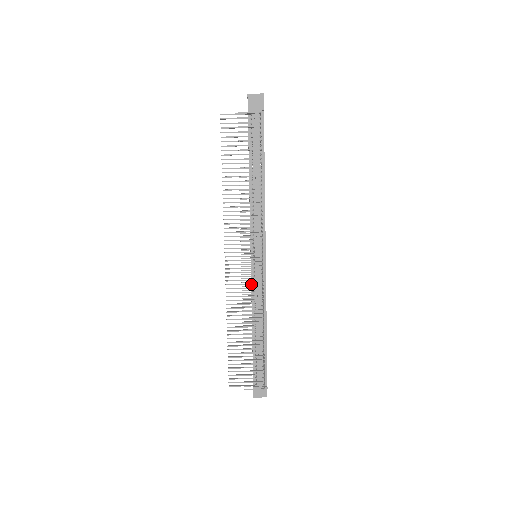
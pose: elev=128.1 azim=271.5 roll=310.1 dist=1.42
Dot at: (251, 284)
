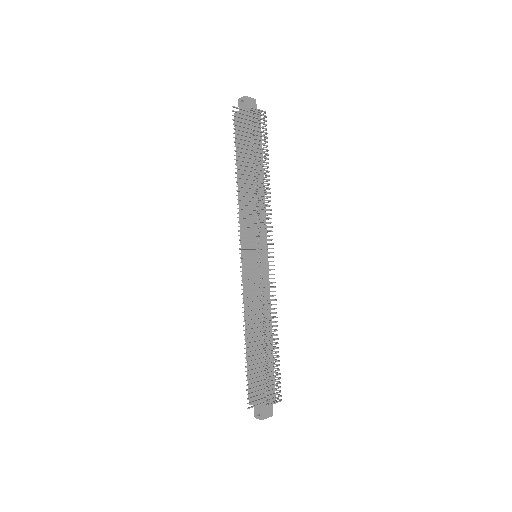
Dot at: occluded
